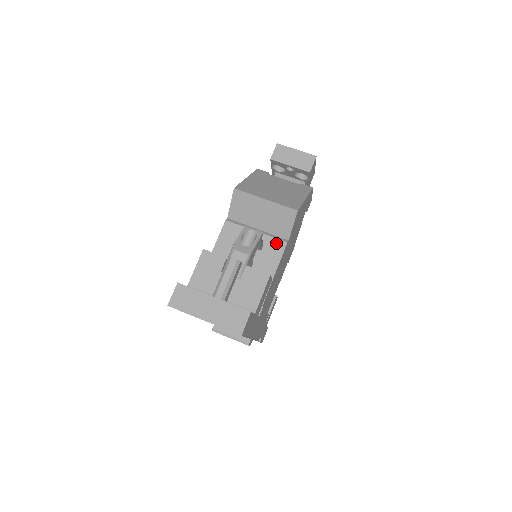
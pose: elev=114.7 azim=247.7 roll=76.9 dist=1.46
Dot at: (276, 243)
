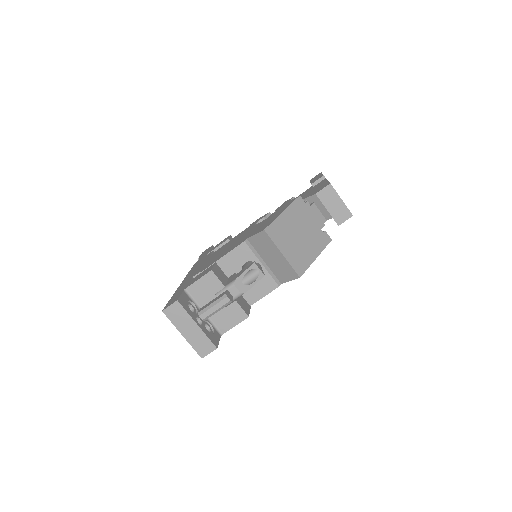
Dot at: (271, 282)
